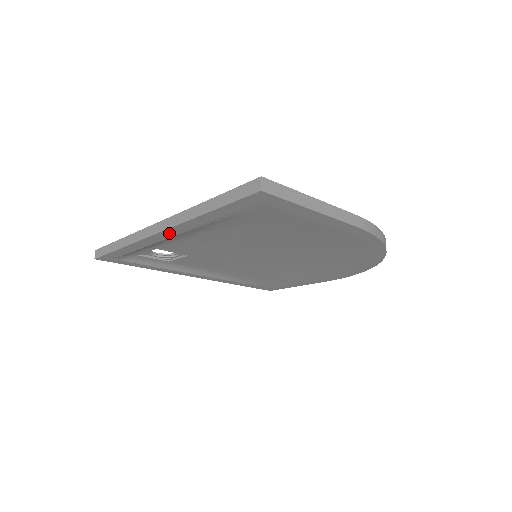
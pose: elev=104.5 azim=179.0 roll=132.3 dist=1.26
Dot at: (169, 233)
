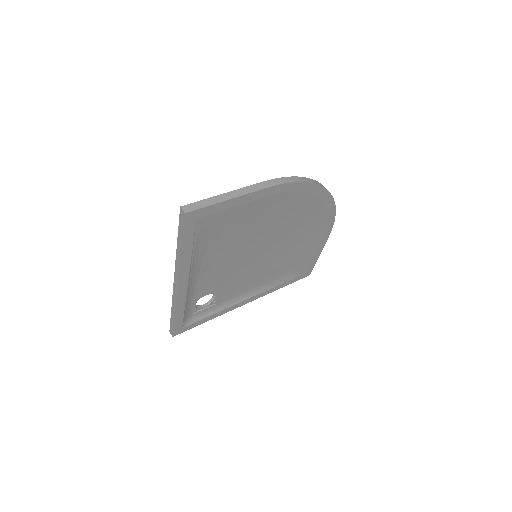
Dot at: (183, 281)
